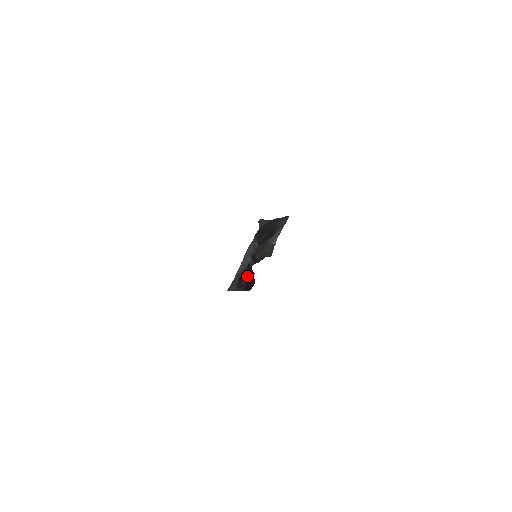
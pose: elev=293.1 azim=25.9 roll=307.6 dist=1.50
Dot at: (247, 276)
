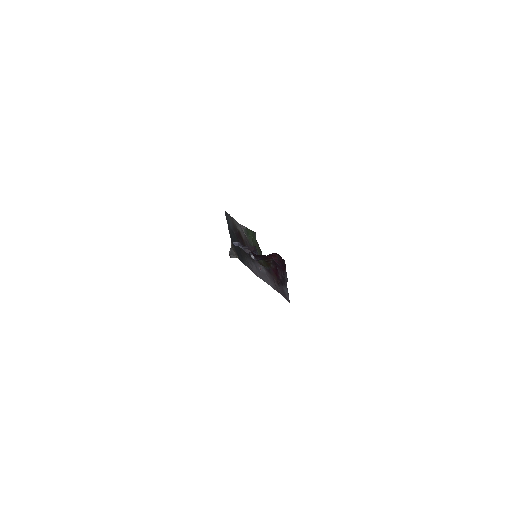
Dot at: (274, 270)
